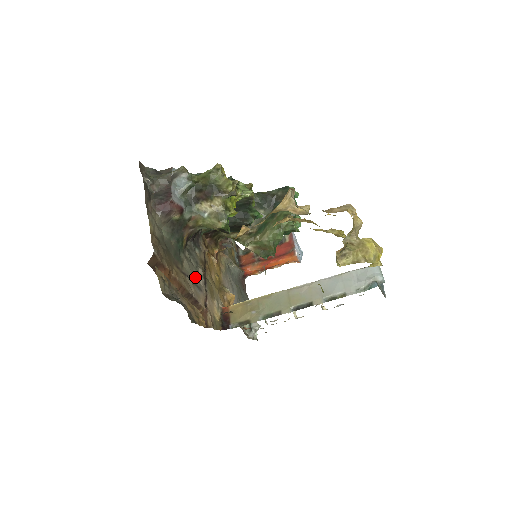
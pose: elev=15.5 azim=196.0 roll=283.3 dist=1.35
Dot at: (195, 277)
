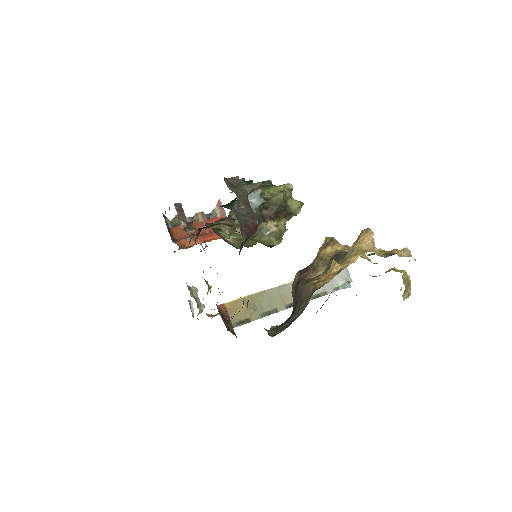
Dot at: occluded
